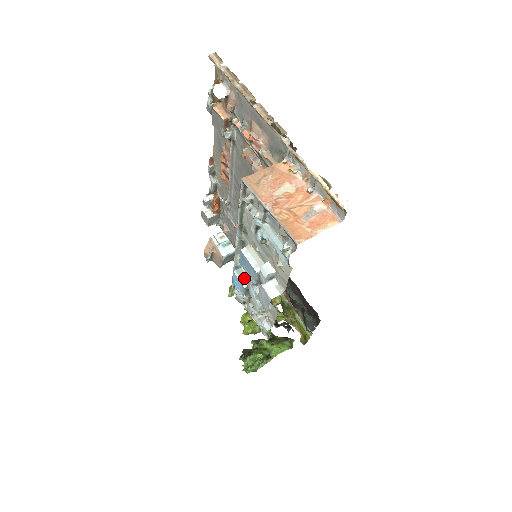
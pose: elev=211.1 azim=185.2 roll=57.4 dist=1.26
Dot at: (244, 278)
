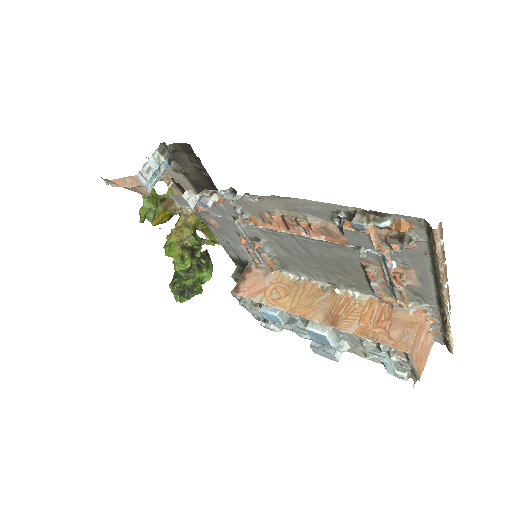
Dot at: (283, 318)
